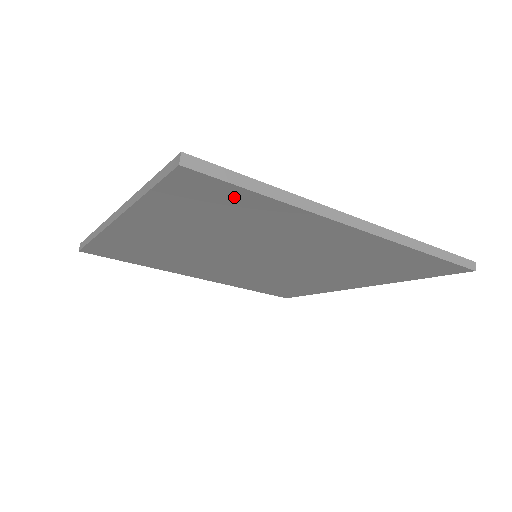
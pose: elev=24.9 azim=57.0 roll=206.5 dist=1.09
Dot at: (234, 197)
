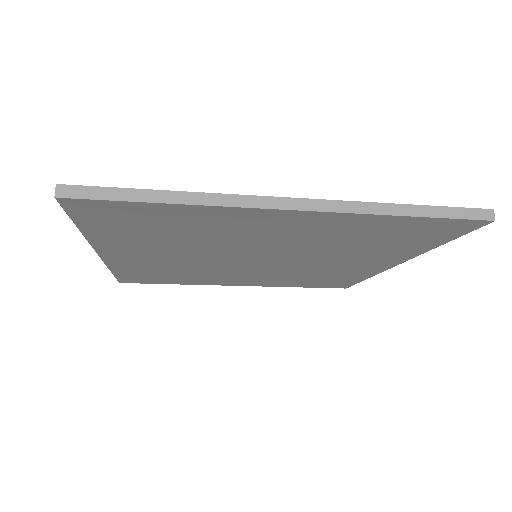
Dot at: (139, 211)
